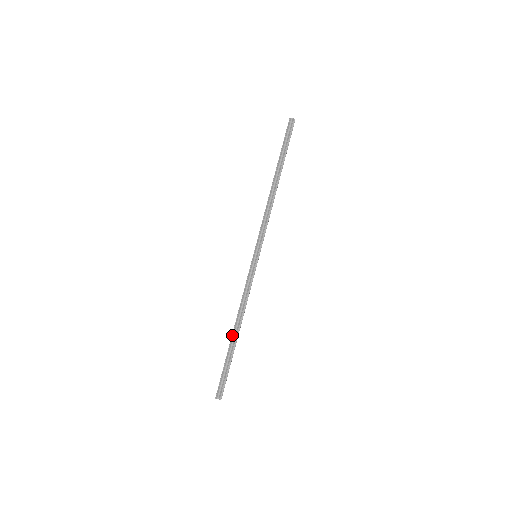
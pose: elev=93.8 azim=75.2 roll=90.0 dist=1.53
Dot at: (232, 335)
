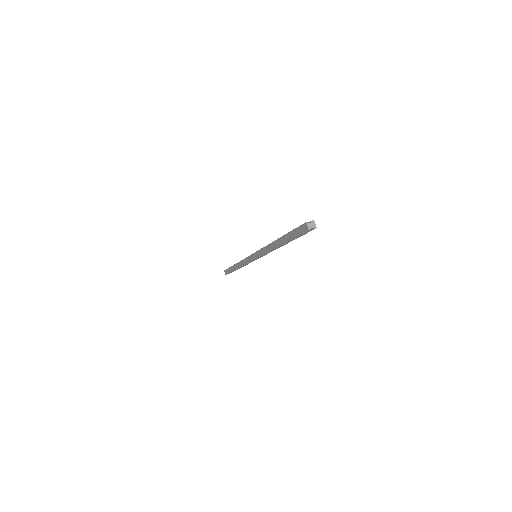
Dot at: (278, 239)
